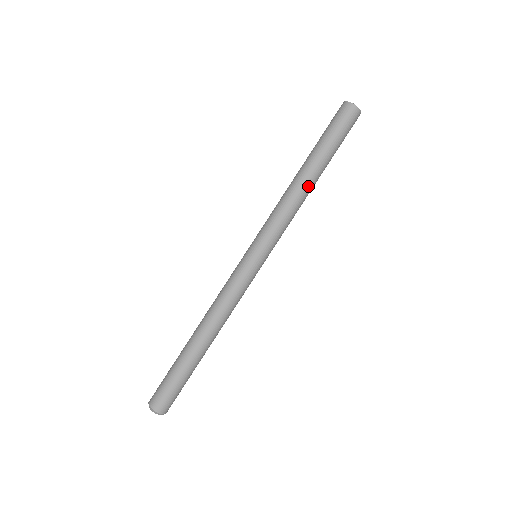
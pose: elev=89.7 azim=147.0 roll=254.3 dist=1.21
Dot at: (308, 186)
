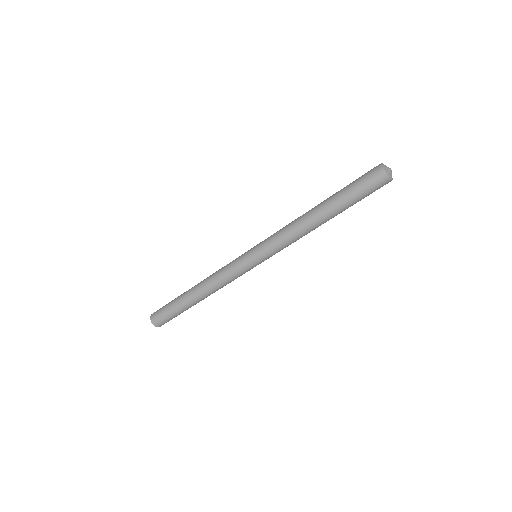
Dot at: (317, 226)
